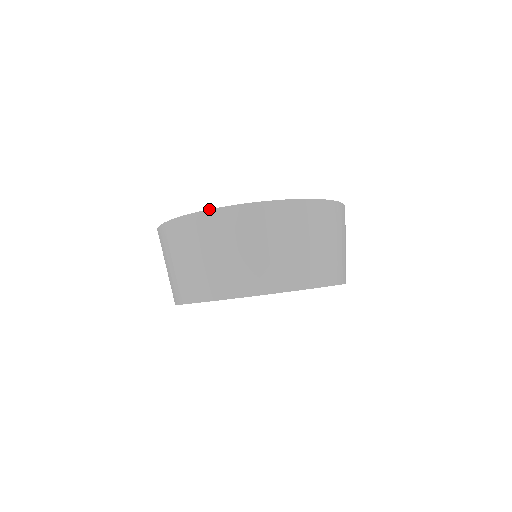
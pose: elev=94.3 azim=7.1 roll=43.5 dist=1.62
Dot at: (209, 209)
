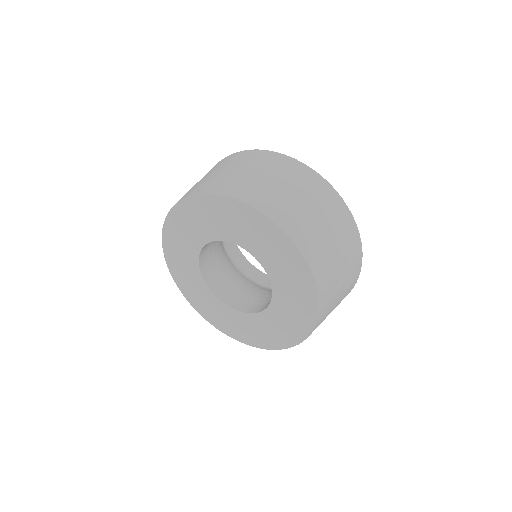
Dot at: occluded
